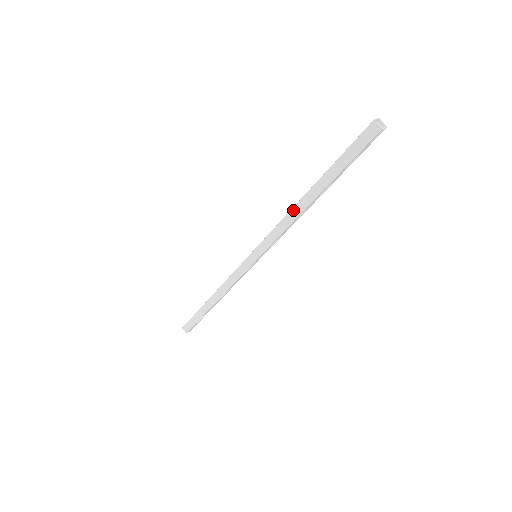
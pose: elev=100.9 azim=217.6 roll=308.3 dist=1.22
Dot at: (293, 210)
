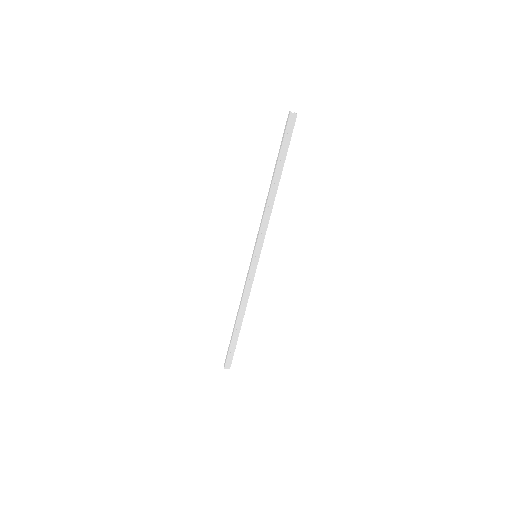
Dot at: (267, 199)
